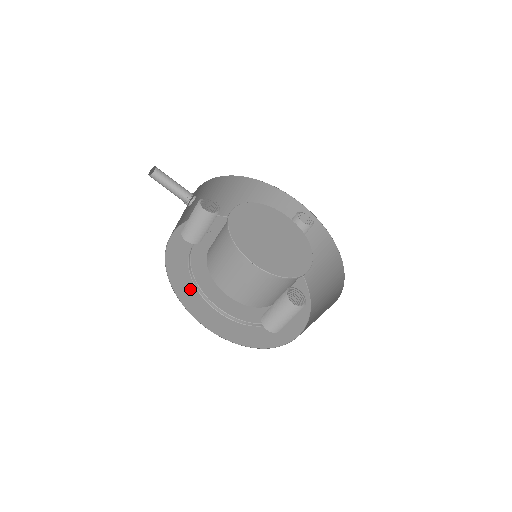
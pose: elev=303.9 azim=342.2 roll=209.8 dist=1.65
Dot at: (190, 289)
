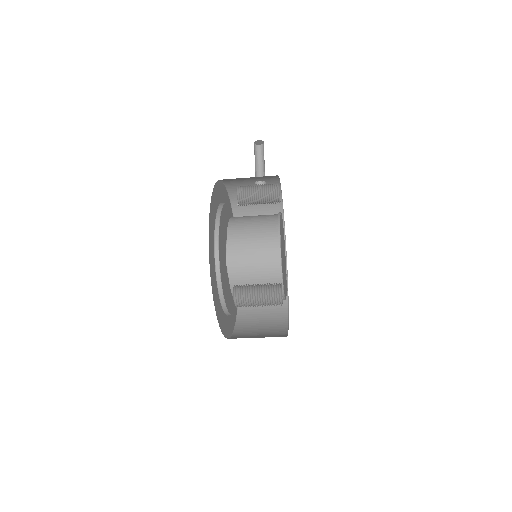
Dot at: (214, 213)
